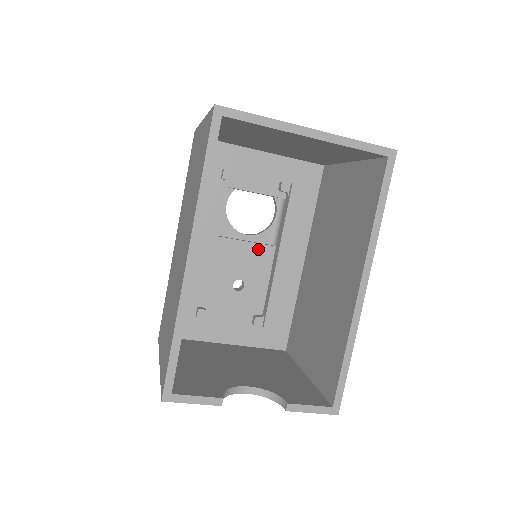
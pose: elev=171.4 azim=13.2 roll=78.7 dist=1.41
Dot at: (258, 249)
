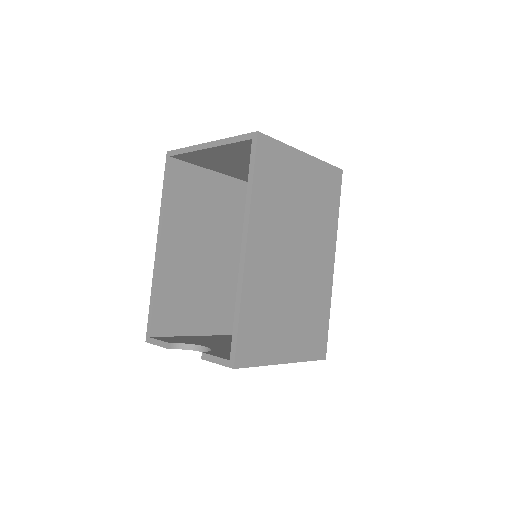
Dot at: occluded
